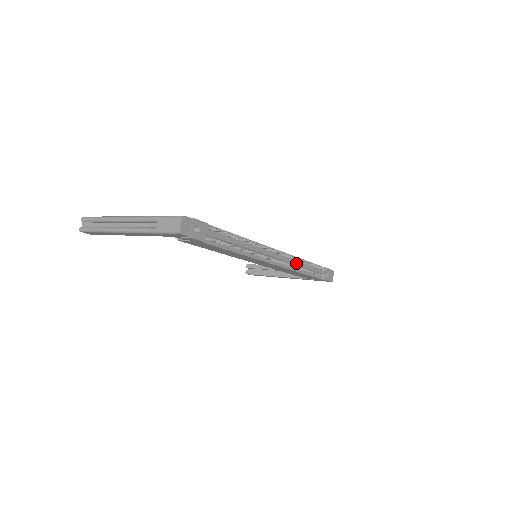
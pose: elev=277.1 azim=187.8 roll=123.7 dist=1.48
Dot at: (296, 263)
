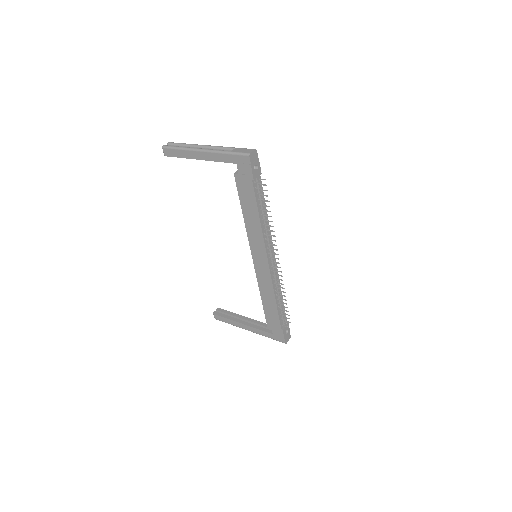
Dot at: (278, 286)
